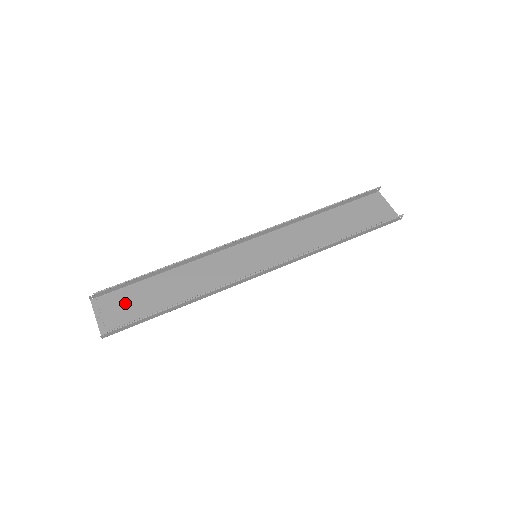
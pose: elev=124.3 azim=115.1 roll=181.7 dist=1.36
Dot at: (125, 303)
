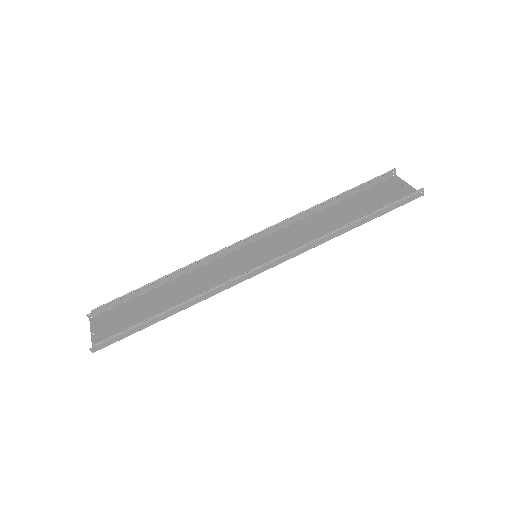
Dot at: (120, 318)
